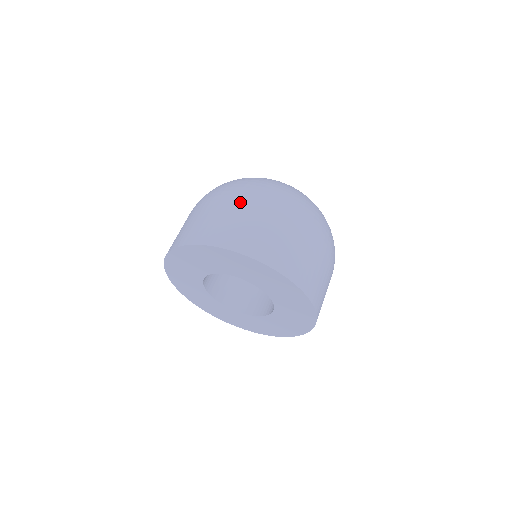
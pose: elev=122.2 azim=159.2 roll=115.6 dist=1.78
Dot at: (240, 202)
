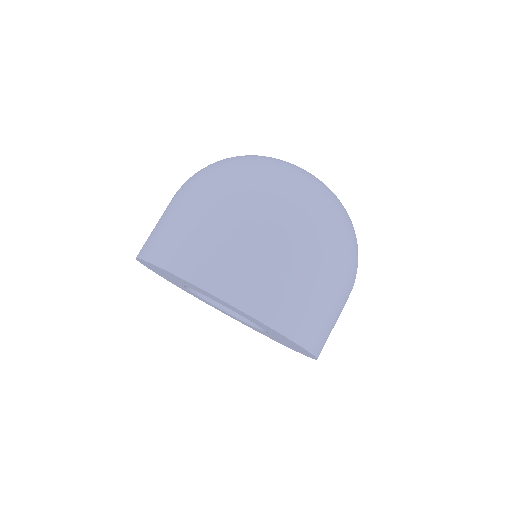
Dot at: (193, 200)
